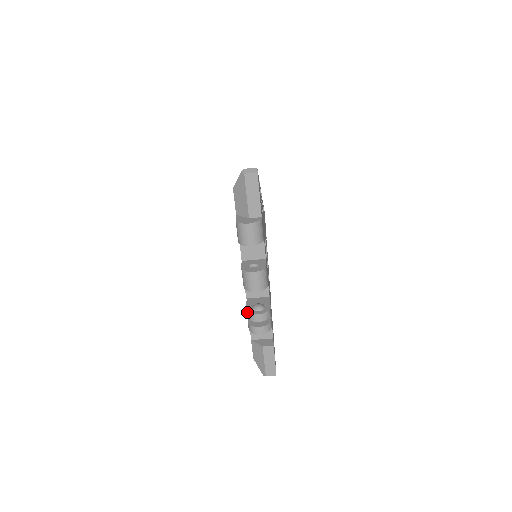
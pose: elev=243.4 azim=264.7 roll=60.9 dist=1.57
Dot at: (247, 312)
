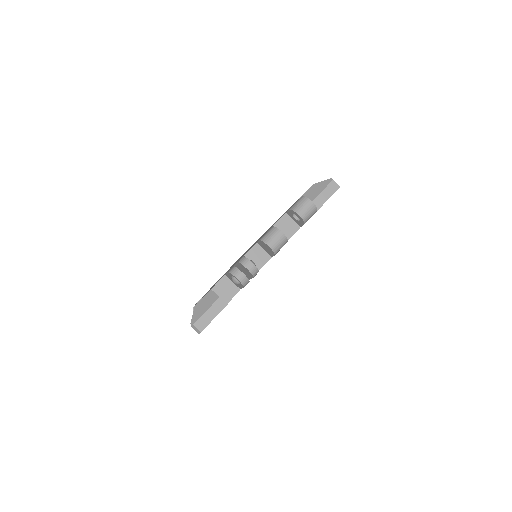
Dot at: (244, 257)
